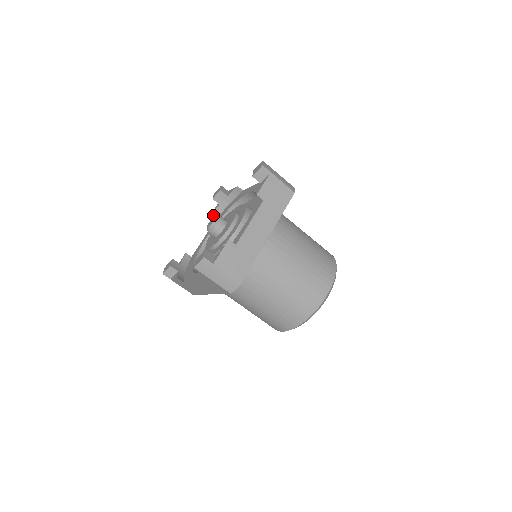
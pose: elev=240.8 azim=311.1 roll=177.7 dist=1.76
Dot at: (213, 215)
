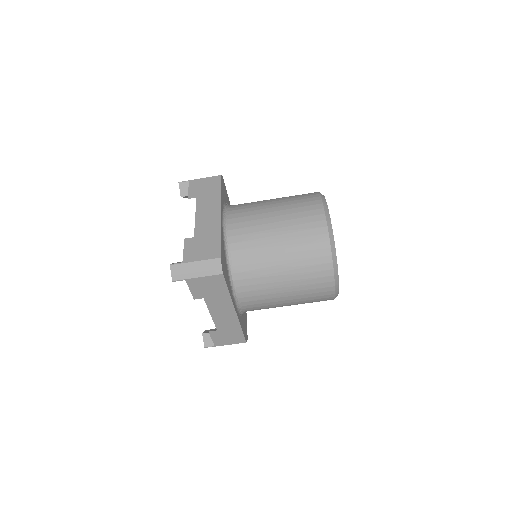
Dot at: occluded
